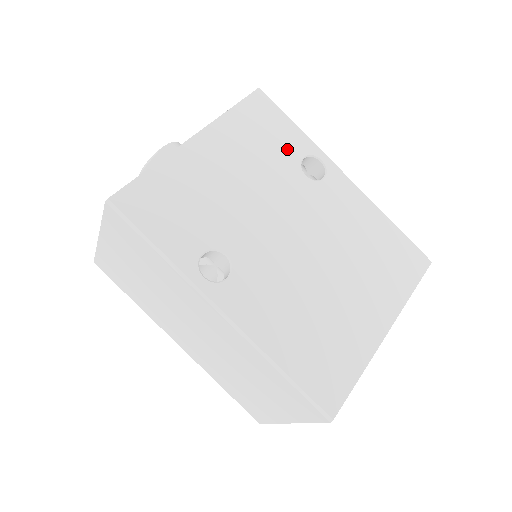
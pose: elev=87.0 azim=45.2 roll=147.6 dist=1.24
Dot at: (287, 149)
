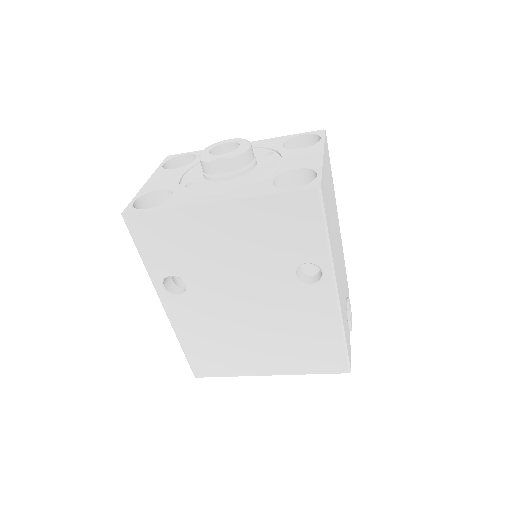
Dot at: (296, 250)
